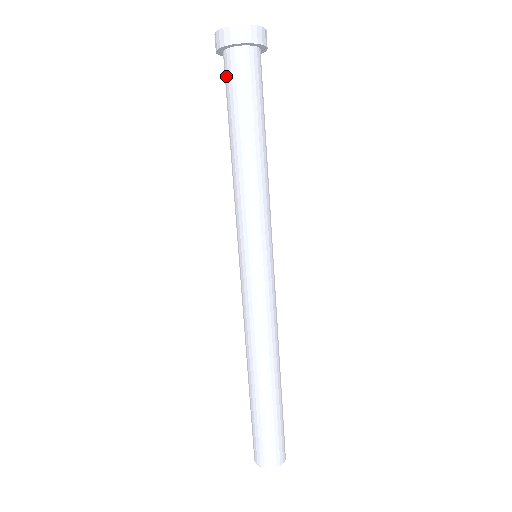
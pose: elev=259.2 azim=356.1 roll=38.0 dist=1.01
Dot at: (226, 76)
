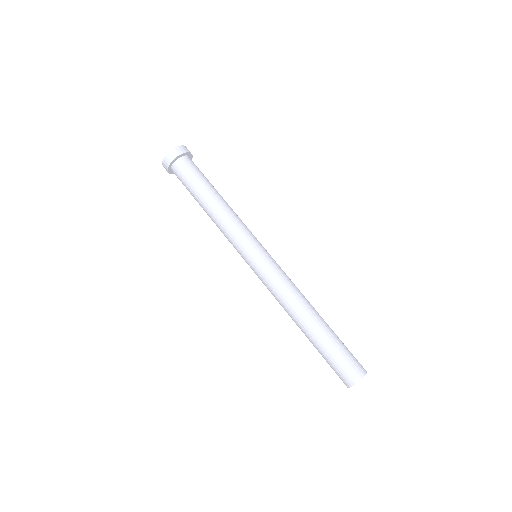
Dot at: (179, 179)
